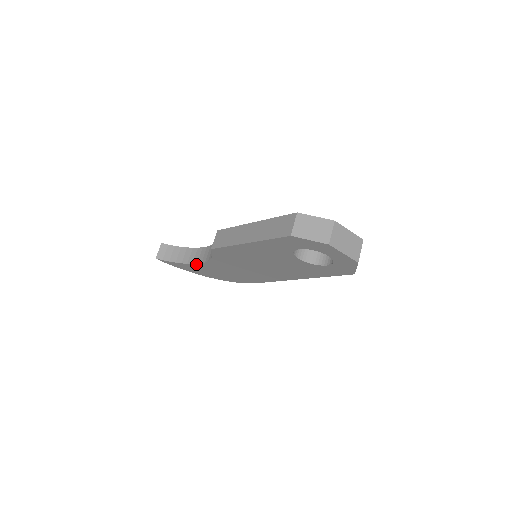
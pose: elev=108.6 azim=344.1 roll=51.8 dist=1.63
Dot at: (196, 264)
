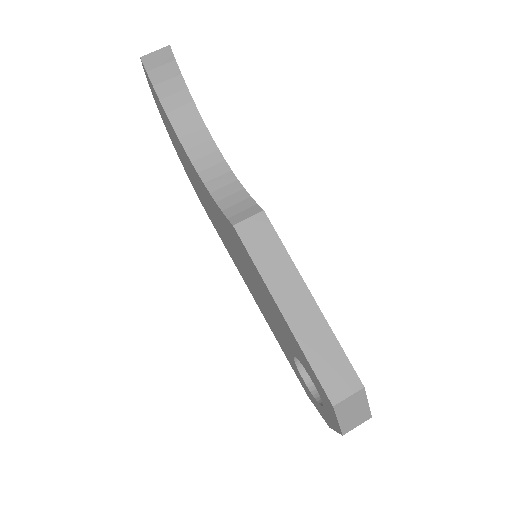
Dot at: (183, 146)
